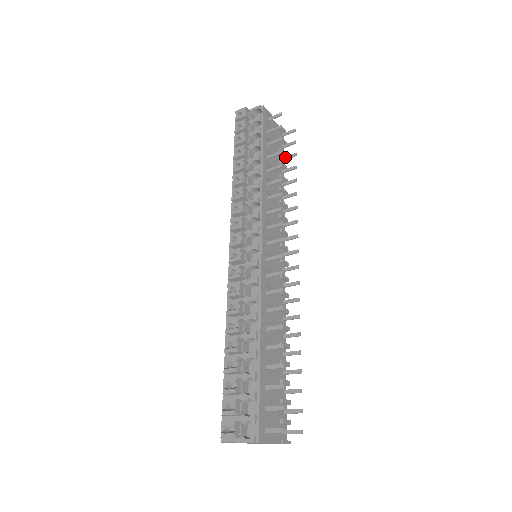
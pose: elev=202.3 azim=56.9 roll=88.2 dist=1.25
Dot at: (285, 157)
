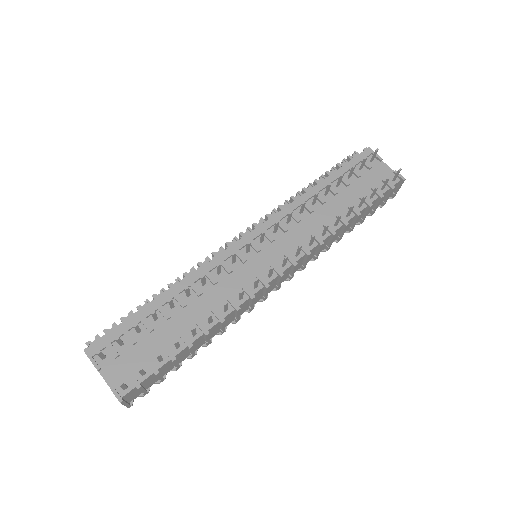
Dot at: (372, 194)
